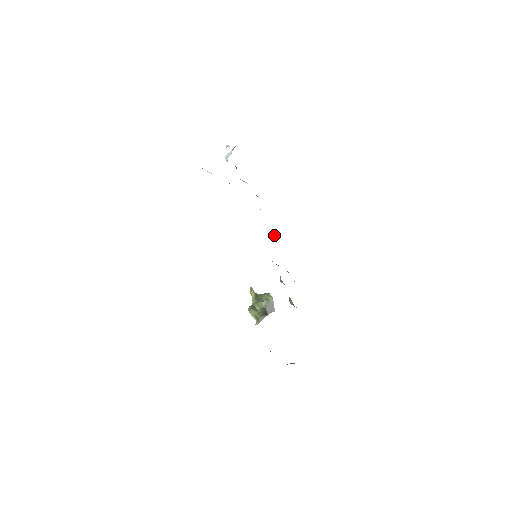
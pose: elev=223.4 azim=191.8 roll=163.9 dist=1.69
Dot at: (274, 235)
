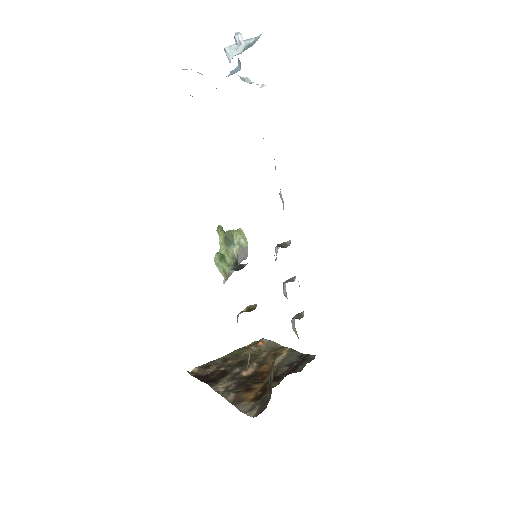
Dot at: occluded
